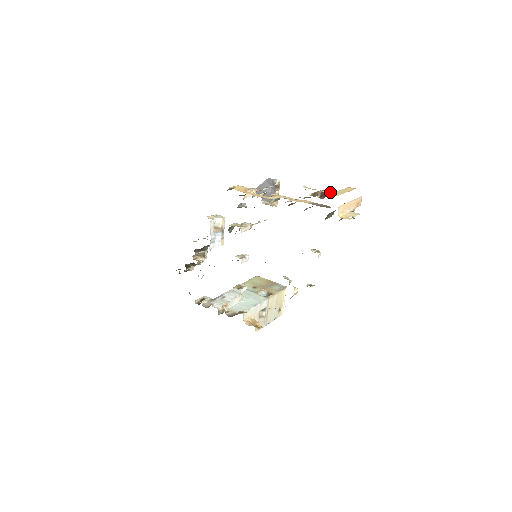
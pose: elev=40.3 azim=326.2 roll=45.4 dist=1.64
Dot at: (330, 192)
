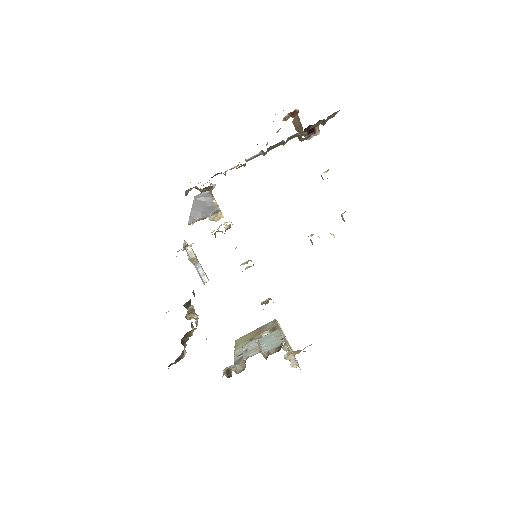
Dot at: (296, 110)
